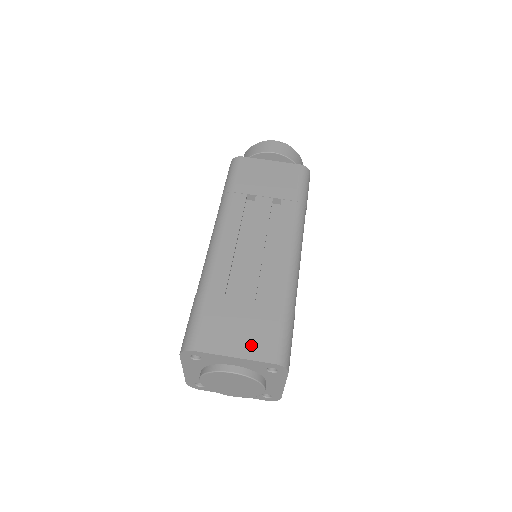
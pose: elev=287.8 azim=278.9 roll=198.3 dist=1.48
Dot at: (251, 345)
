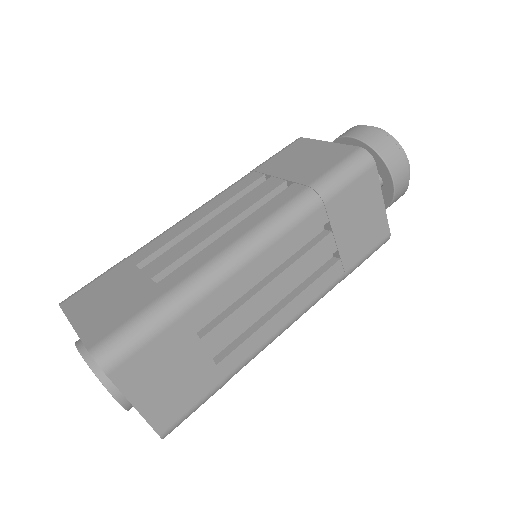
Dot at: (95, 321)
